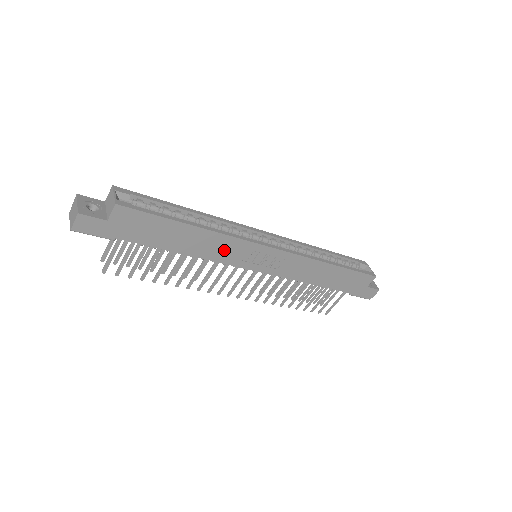
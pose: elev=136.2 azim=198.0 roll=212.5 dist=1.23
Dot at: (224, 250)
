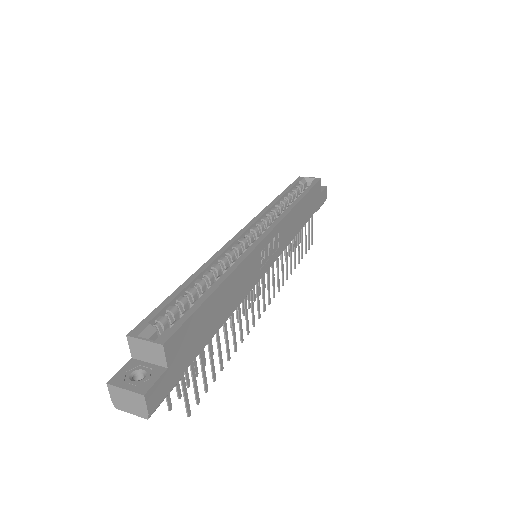
Dot at: (246, 277)
